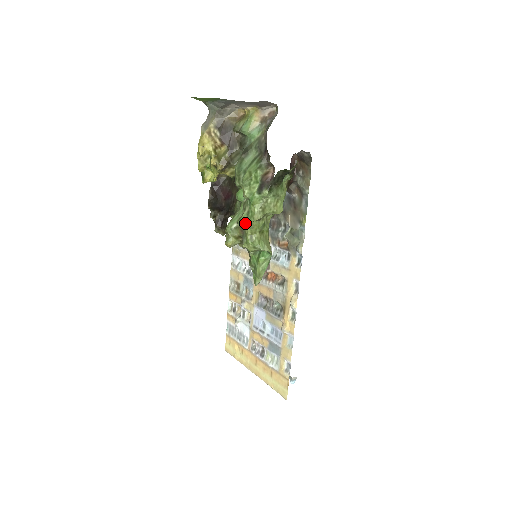
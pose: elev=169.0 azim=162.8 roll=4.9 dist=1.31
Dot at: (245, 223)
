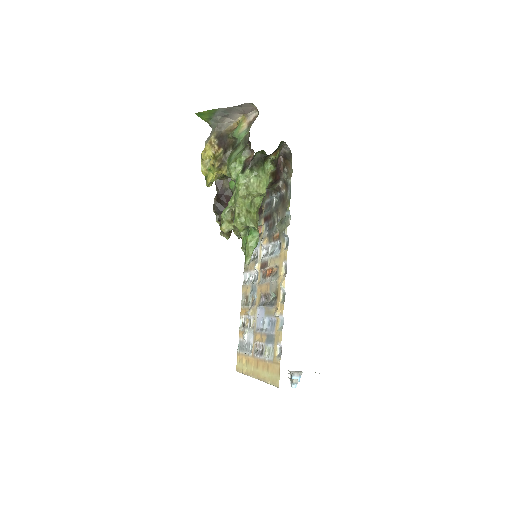
Dot at: (233, 202)
